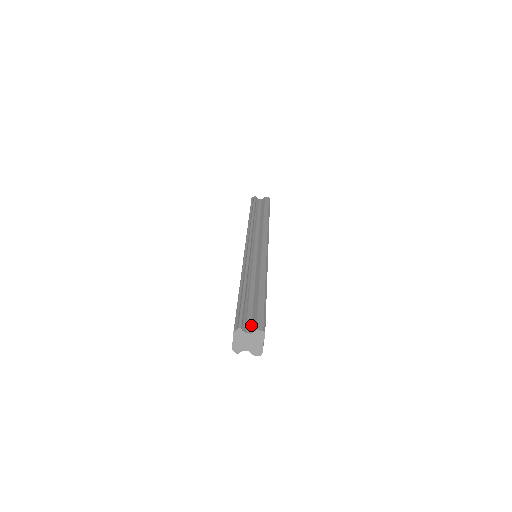
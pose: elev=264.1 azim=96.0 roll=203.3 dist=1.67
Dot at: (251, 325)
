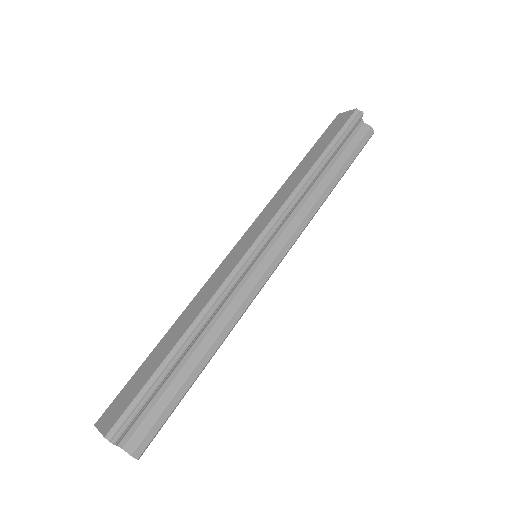
Dot at: (135, 432)
